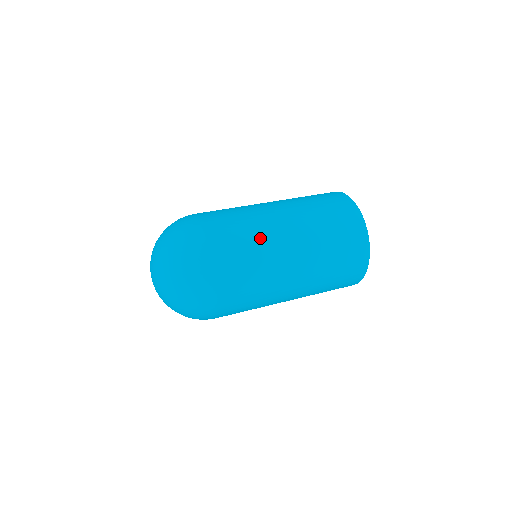
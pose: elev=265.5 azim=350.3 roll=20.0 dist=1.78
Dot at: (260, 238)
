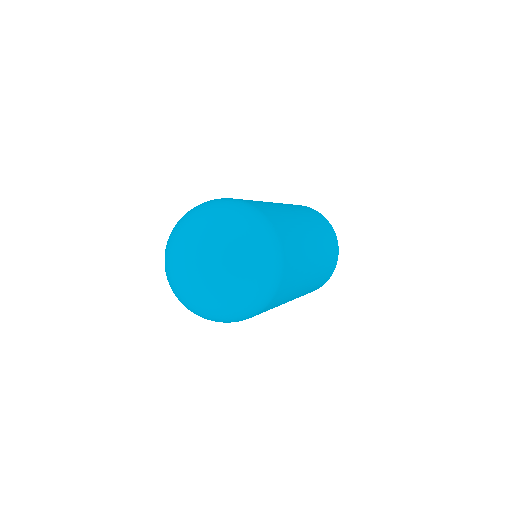
Dot at: occluded
